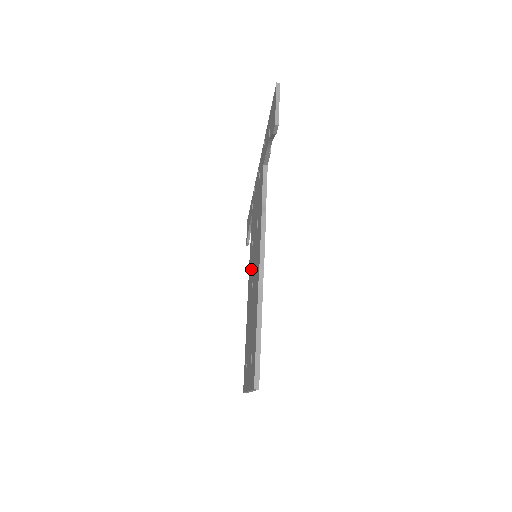
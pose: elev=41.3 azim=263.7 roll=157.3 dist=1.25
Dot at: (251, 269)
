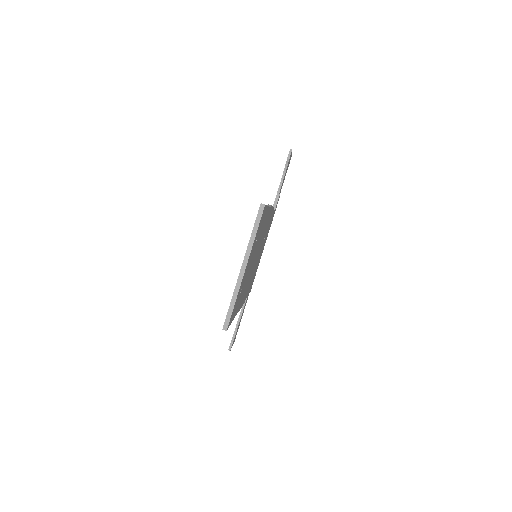
Dot at: occluded
